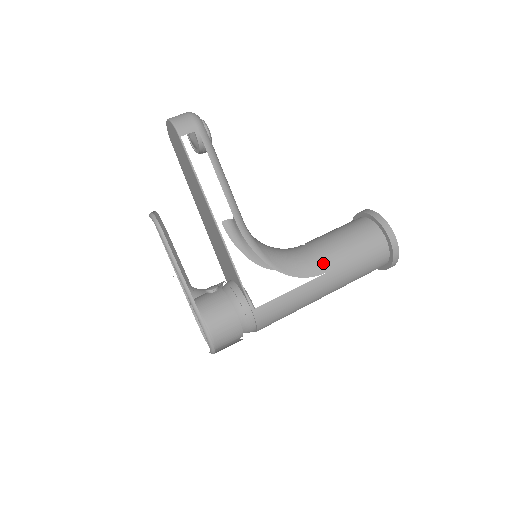
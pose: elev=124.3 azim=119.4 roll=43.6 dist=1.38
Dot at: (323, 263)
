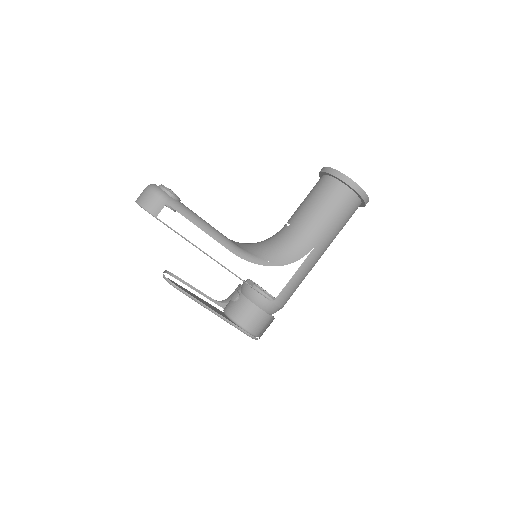
Dot at: (311, 239)
